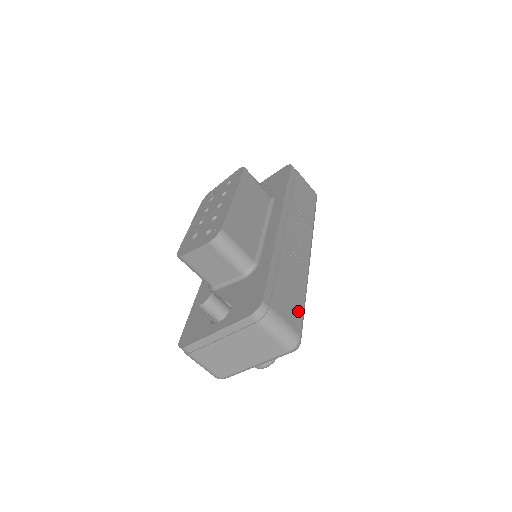
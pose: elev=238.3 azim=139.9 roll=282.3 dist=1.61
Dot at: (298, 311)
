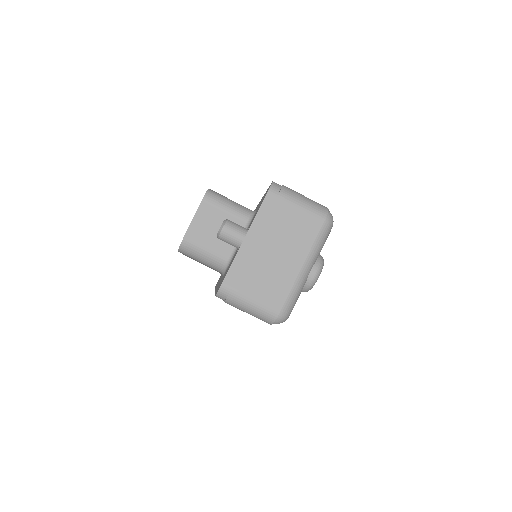
Dot at: occluded
